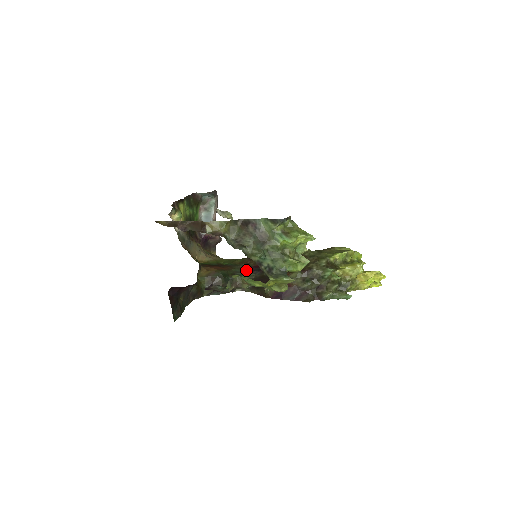
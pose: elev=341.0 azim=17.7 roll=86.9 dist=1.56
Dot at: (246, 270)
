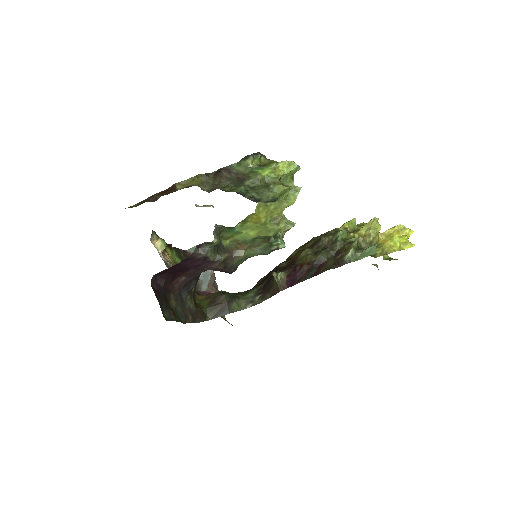
Dot at: (253, 288)
